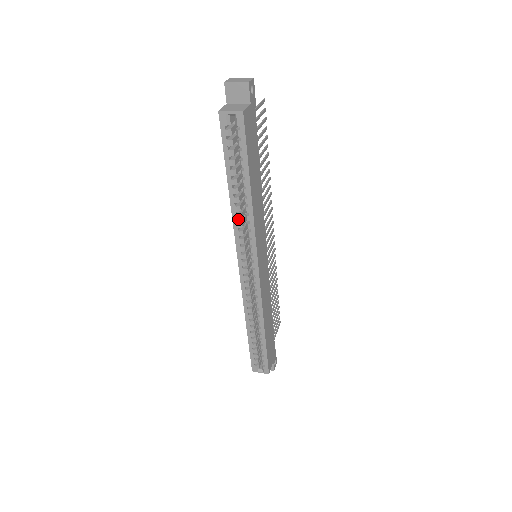
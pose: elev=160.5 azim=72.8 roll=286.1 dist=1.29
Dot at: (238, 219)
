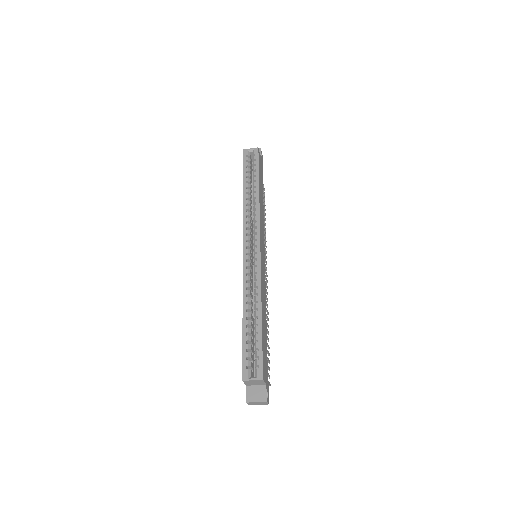
Dot at: (247, 209)
